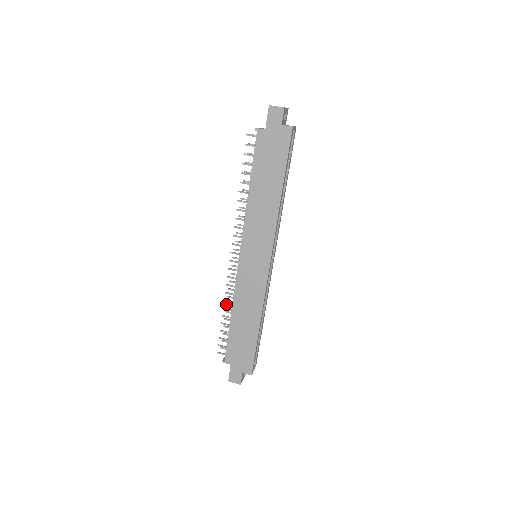
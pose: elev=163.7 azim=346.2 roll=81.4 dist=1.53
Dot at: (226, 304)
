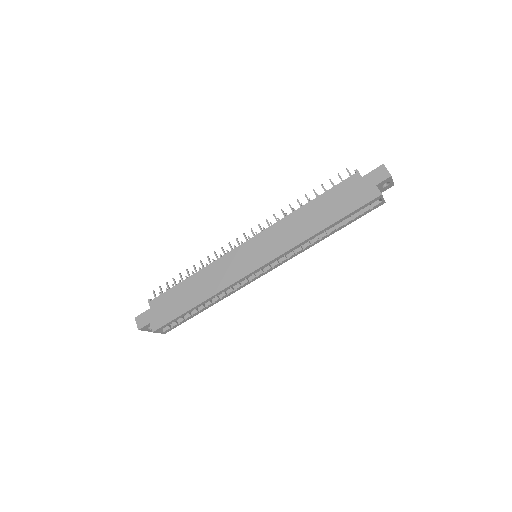
Dot at: (199, 267)
